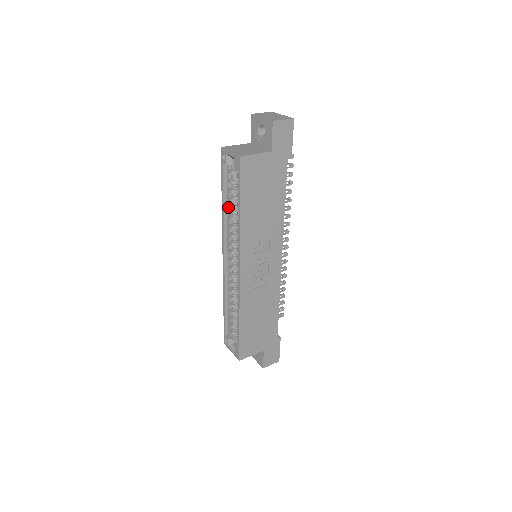
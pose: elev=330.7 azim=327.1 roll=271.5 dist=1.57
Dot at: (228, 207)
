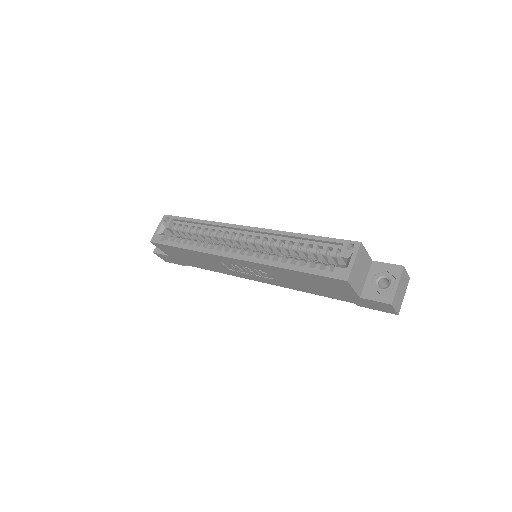
Dot at: (298, 241)
